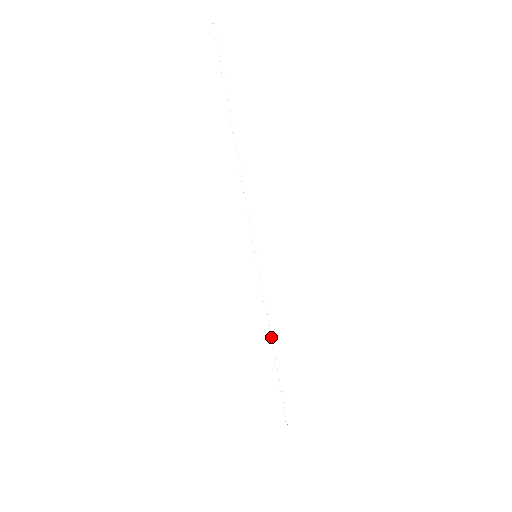
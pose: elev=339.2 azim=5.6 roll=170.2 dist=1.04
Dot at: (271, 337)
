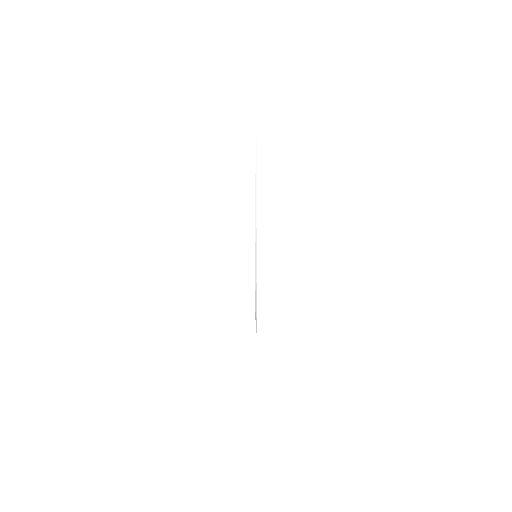
Dot at: (256, 307)
